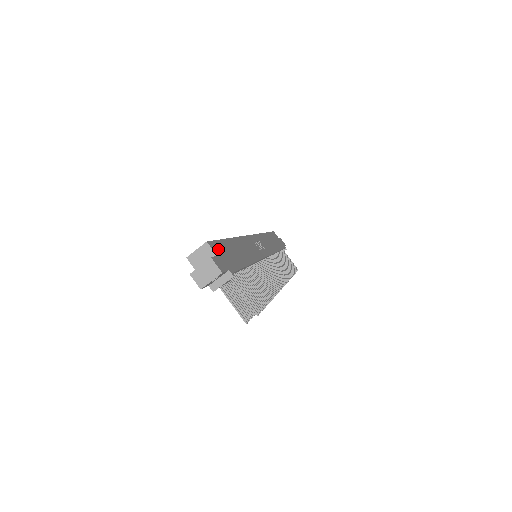
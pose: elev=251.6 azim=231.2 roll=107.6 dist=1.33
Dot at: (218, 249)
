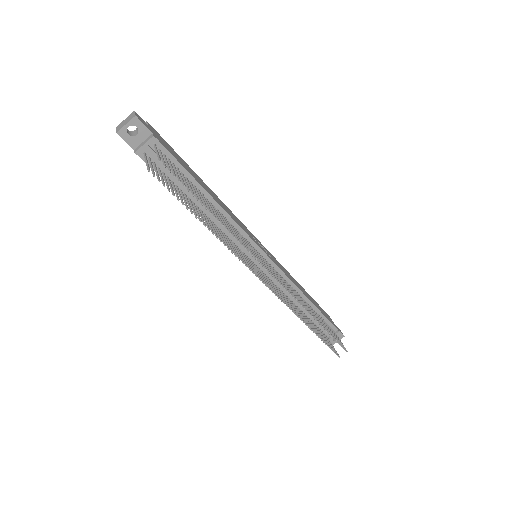
Dot at: (159, 136)
